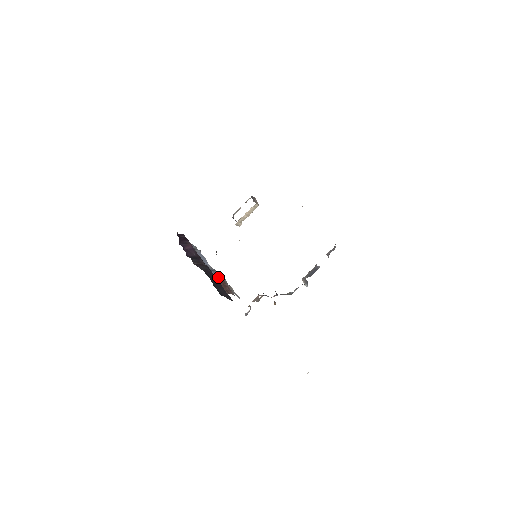
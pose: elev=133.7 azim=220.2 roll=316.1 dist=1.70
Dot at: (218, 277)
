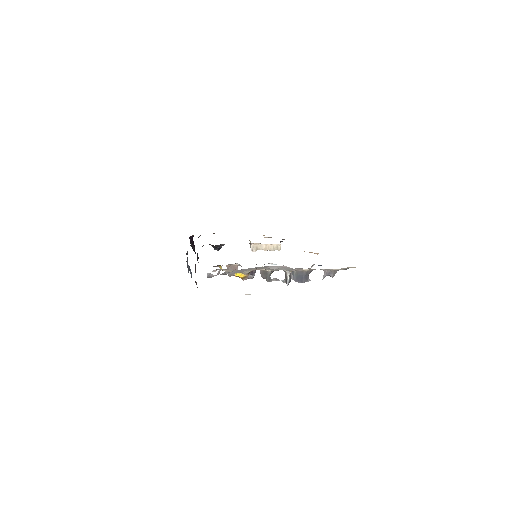
Dot at: (195, 271)
